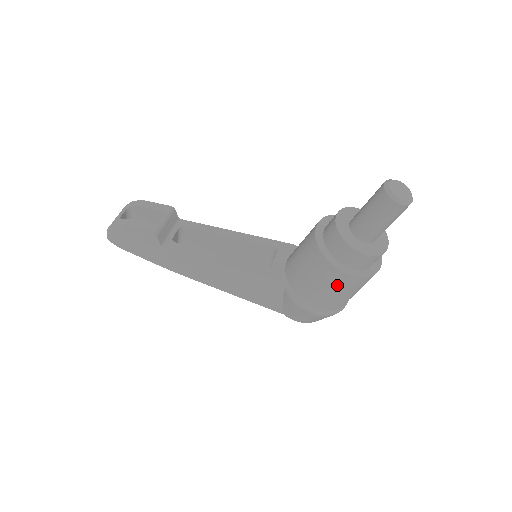
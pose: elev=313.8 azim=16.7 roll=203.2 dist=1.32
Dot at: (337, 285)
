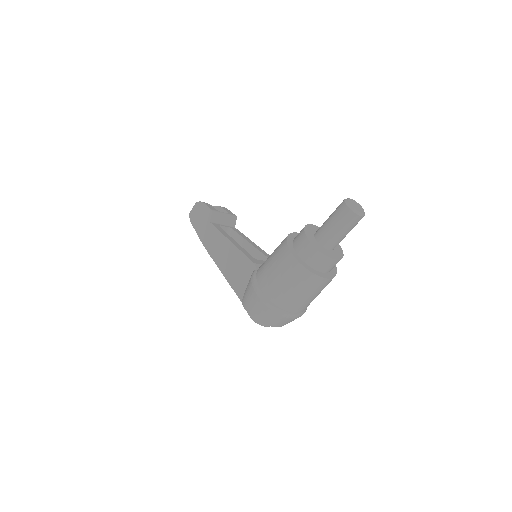
Dot at: (282, 264)
